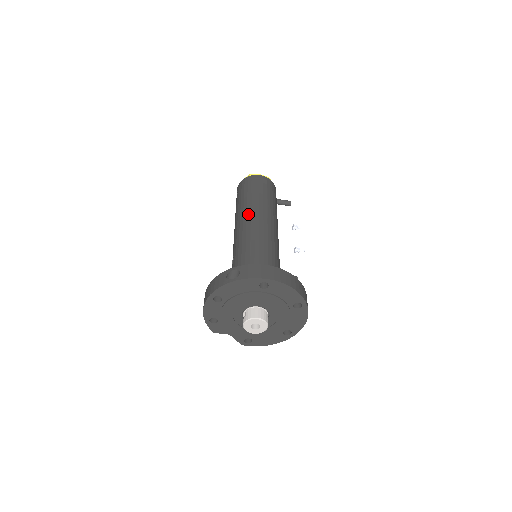
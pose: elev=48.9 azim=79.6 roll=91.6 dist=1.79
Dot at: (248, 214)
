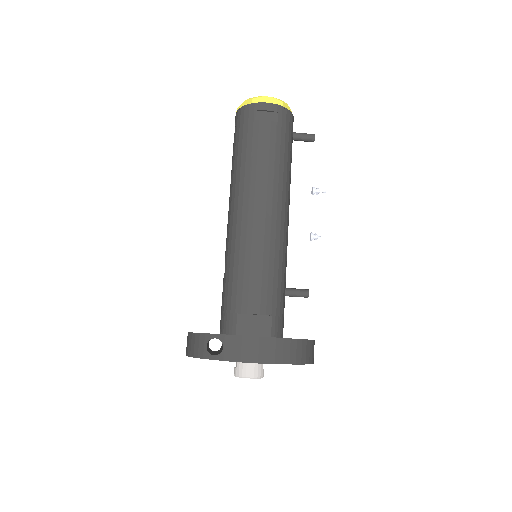
Dot at: (245, 195)
